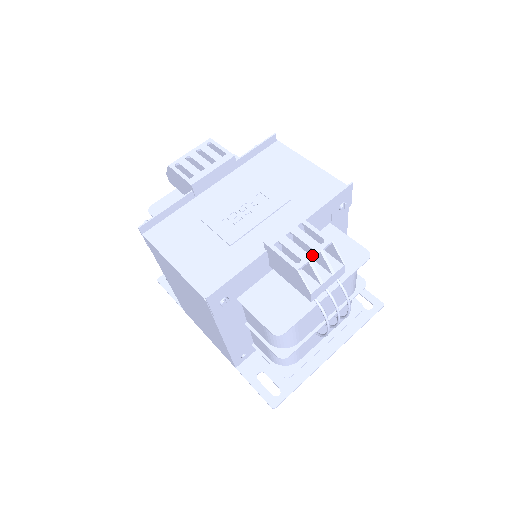
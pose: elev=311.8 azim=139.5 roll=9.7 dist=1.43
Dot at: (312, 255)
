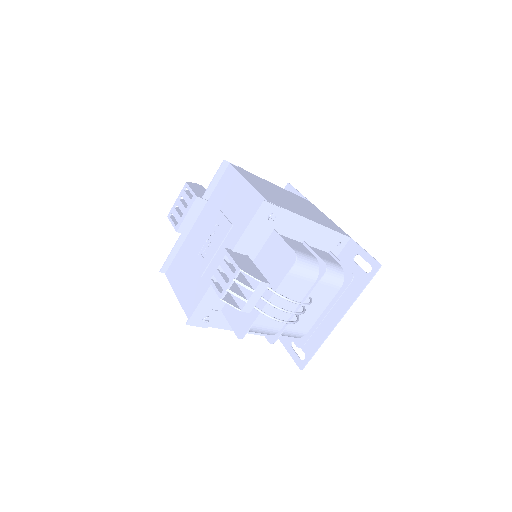
Dot at: (228, 285)
